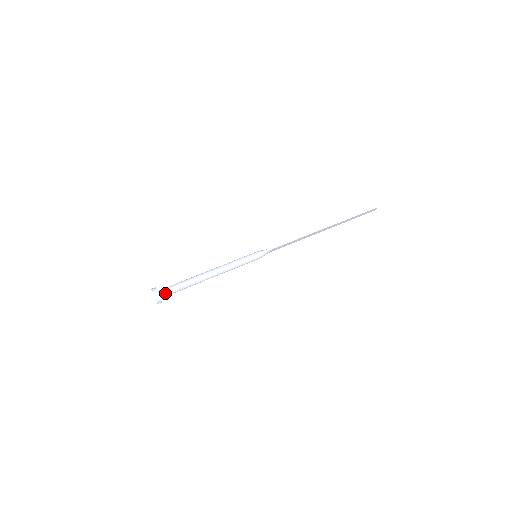
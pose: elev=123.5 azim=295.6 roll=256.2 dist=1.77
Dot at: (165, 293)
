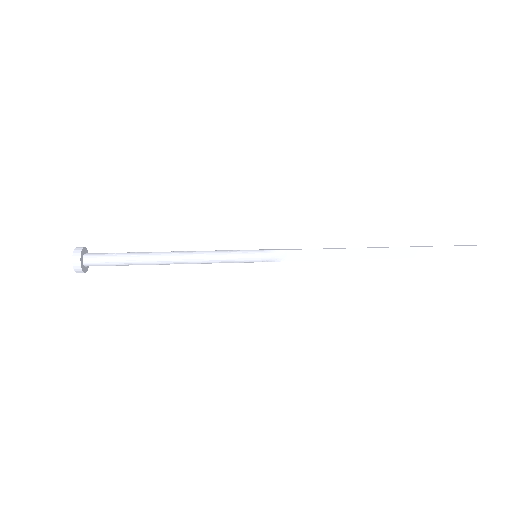
Dot at: (93, 255)
